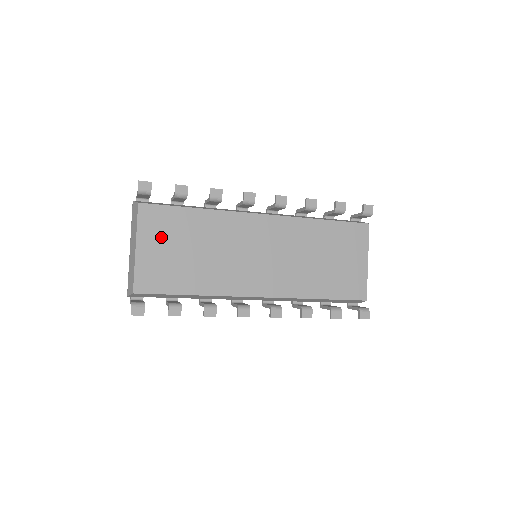
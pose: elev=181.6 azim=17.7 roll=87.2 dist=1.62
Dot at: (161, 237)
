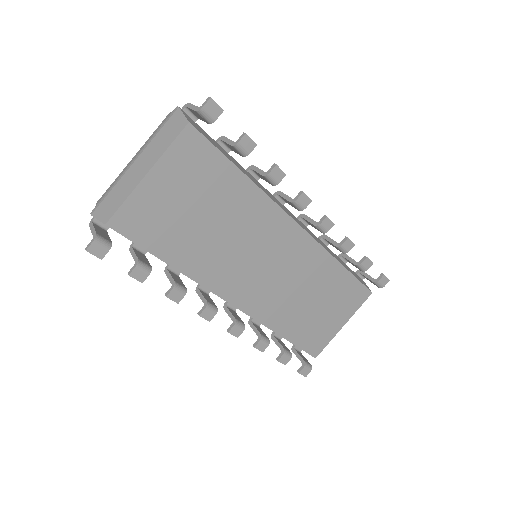
Dot at: (184, 180)
